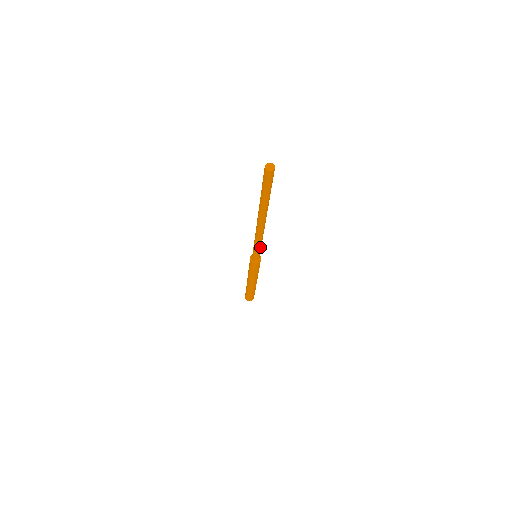
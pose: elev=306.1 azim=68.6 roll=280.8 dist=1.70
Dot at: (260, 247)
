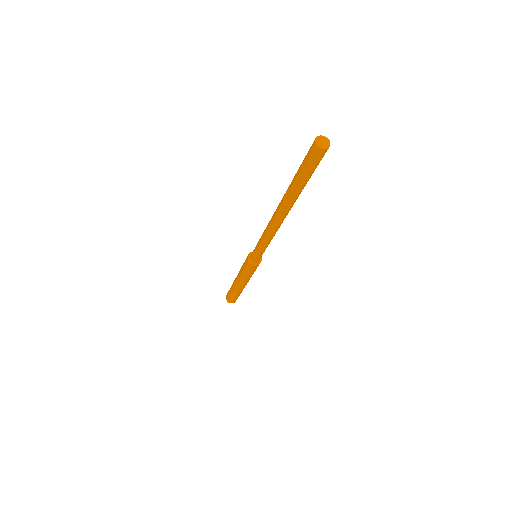
Dot at: (266, 247)
